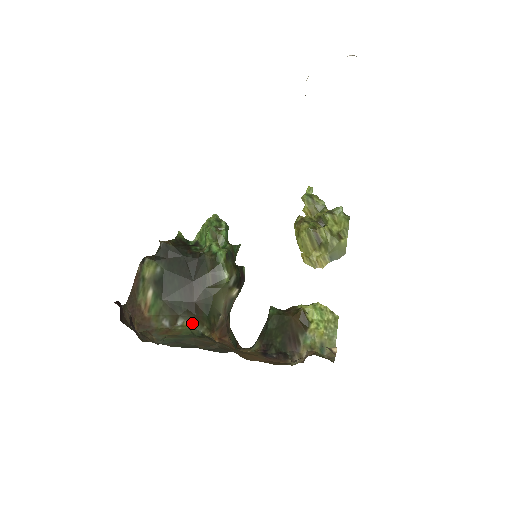
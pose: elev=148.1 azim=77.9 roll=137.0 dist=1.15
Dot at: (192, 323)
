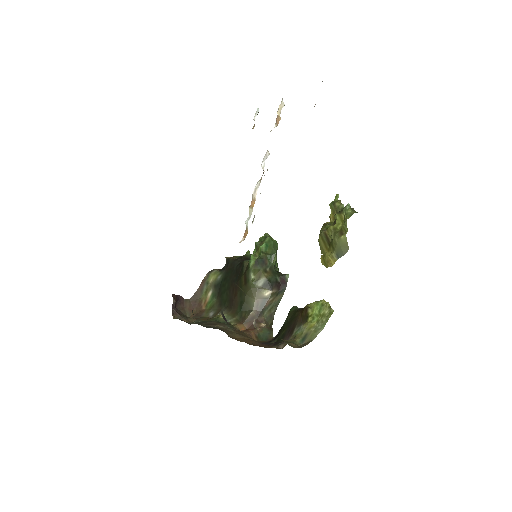
Dot at: (225, 314)
